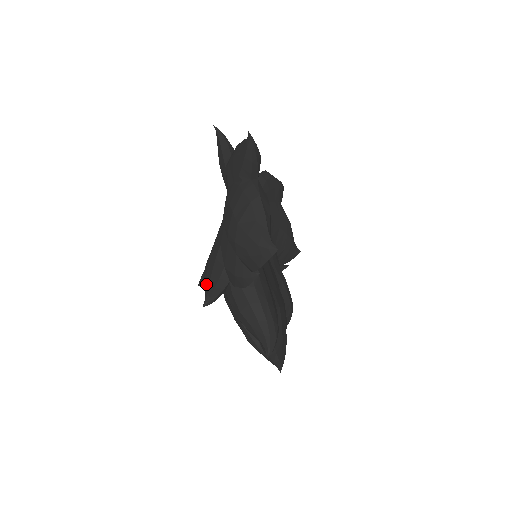
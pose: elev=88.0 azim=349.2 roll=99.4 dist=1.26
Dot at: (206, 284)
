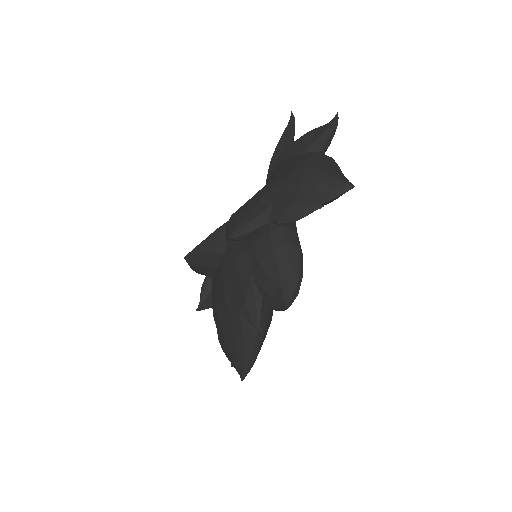
Dot at: (237, 220)
